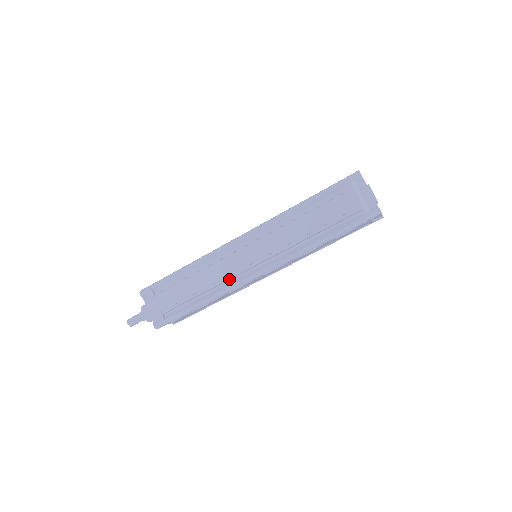
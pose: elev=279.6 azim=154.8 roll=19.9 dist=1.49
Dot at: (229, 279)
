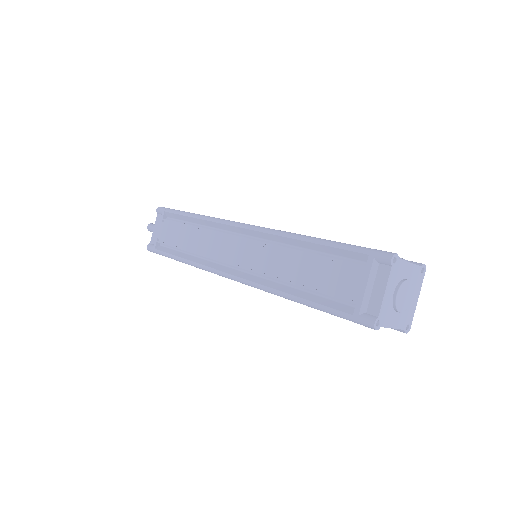
Dot at: (211, 258)
